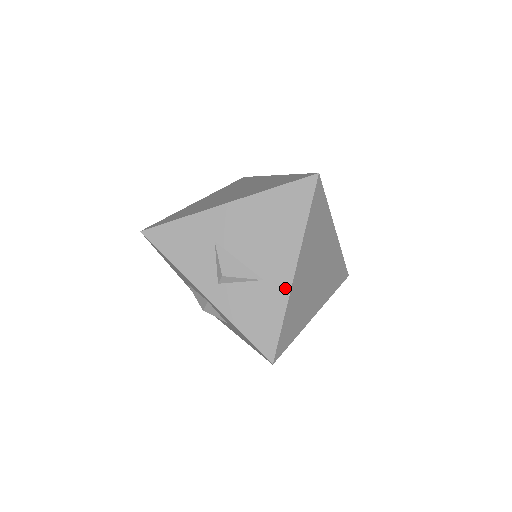
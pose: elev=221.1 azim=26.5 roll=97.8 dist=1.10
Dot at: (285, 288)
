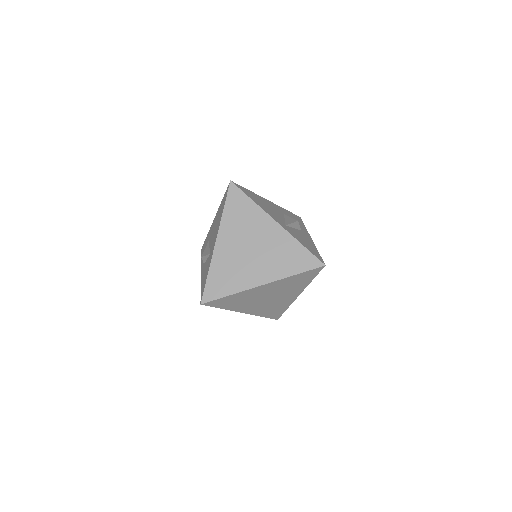
Dot at: (212, 254)
